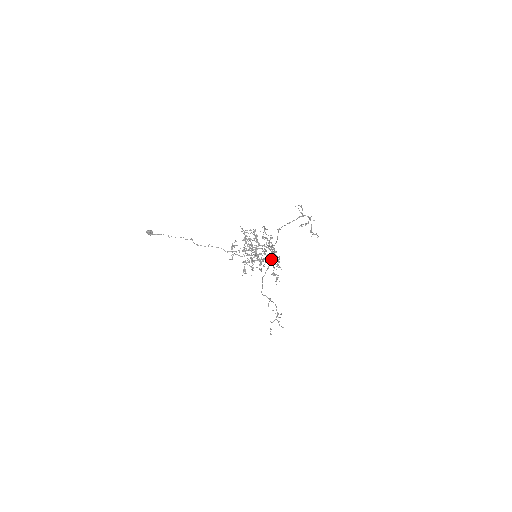
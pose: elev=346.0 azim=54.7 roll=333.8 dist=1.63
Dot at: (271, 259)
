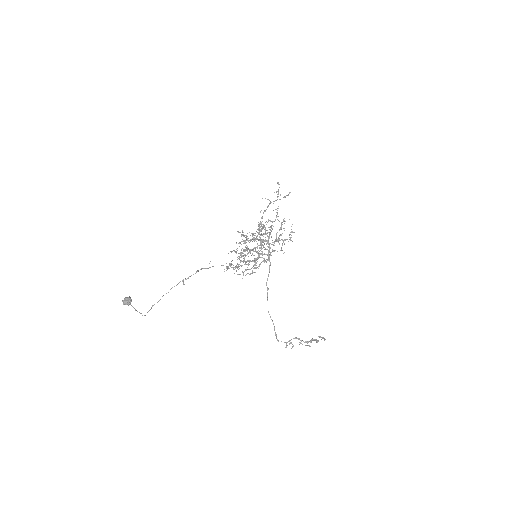
Dot at: (269, 251)
